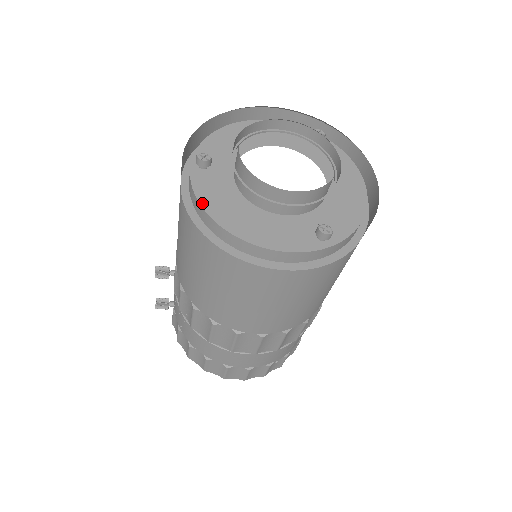
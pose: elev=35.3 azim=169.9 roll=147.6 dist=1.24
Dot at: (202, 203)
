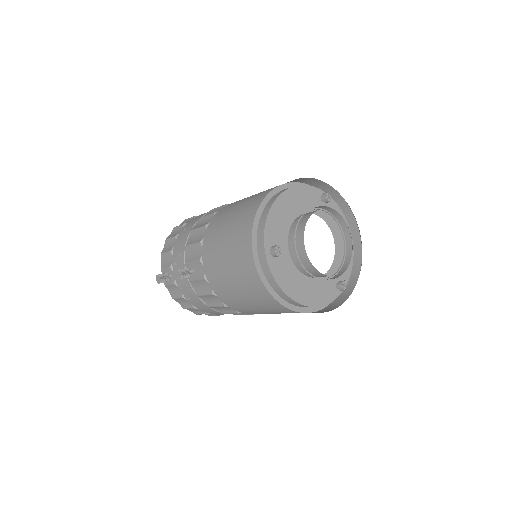
Dot at: (281, 286)
